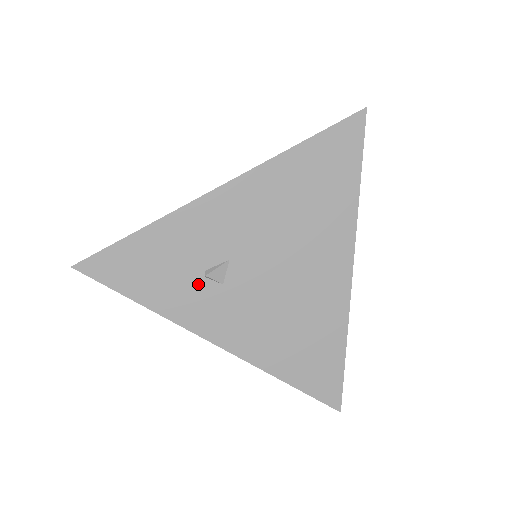
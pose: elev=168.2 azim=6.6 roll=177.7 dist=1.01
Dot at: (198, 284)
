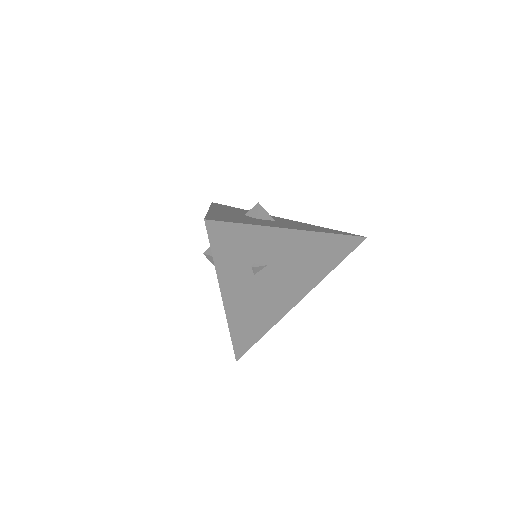
Dot at: (246, 268)
